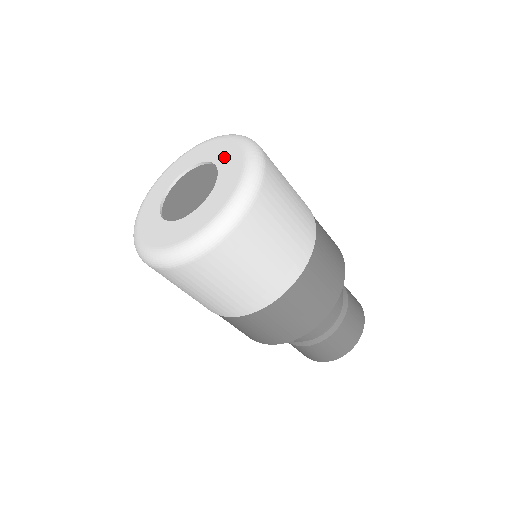
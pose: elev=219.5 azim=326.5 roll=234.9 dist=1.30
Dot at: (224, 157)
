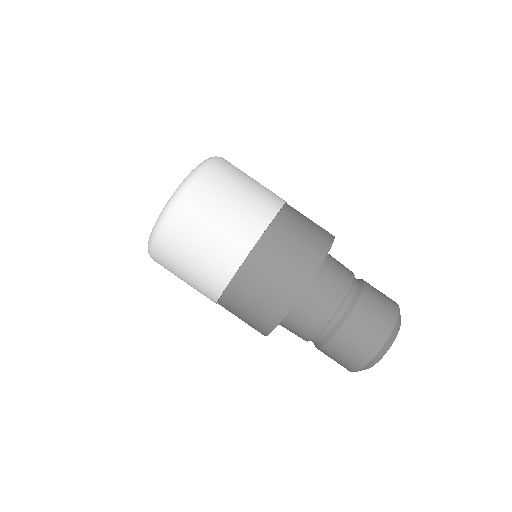
Dot at: occluded
